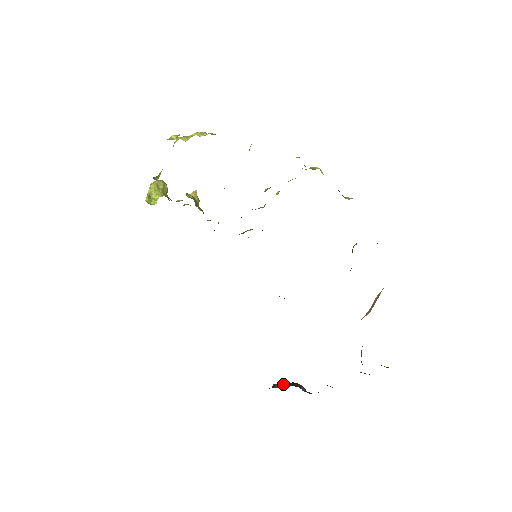
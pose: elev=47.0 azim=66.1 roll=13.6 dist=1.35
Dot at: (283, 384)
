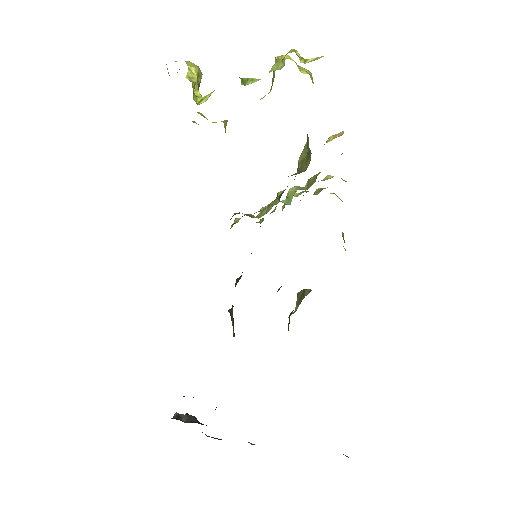
Dot at: (193, 419)
